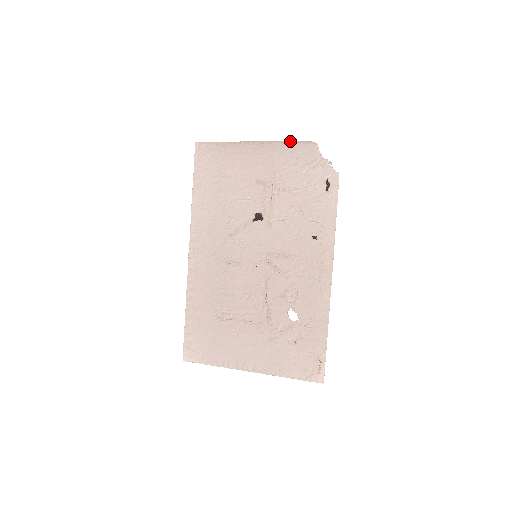
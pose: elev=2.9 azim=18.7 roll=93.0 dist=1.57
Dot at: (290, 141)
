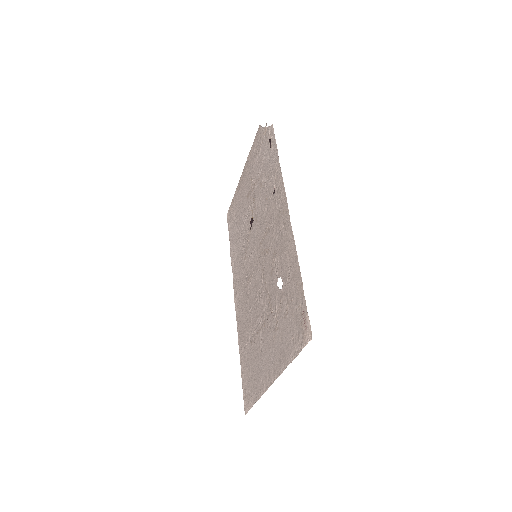
Dot at: (252, 145)
